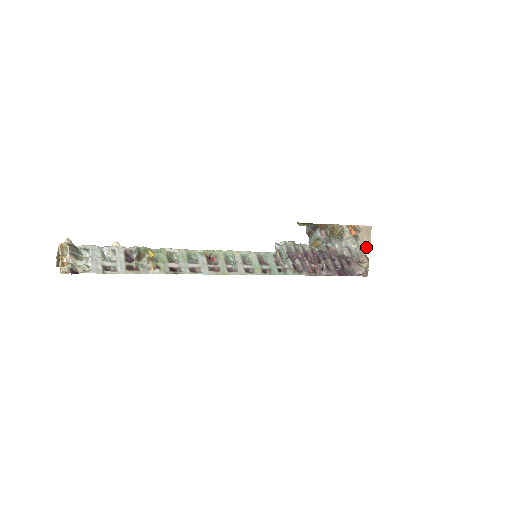
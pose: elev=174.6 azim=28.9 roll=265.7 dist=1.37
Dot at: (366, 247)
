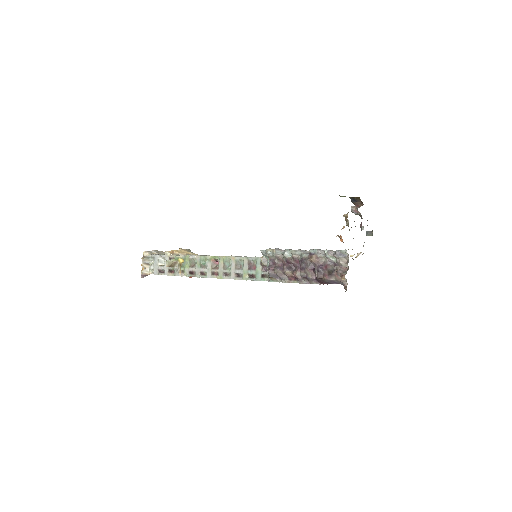
Dot at: occluded
